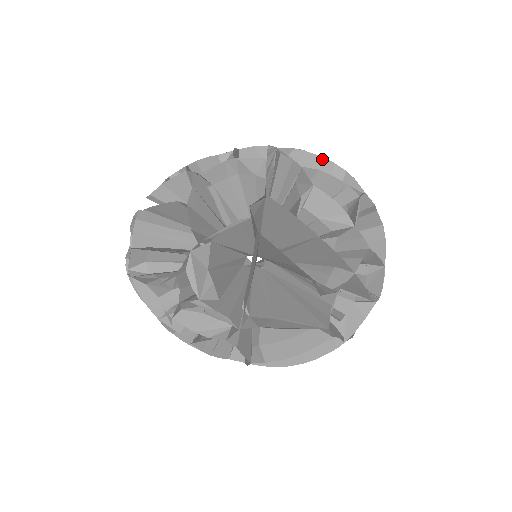
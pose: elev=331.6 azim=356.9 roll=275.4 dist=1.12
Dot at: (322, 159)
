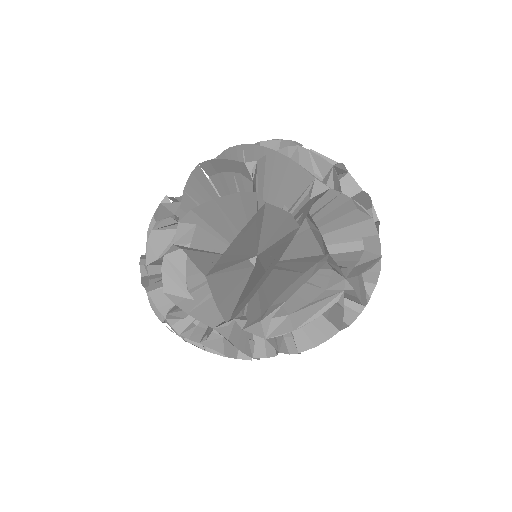
Dot at: occluded
